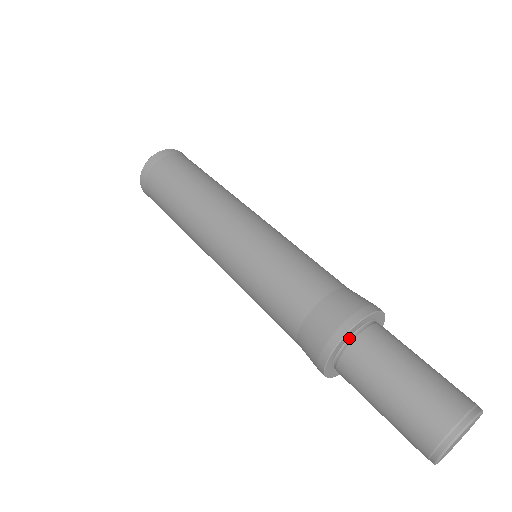
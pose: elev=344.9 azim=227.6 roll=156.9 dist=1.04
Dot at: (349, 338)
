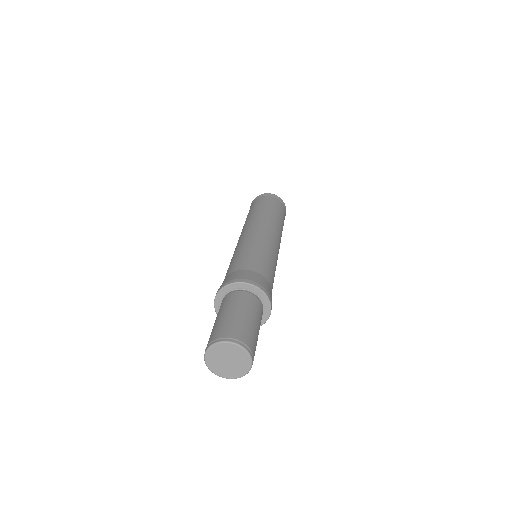
Dot at: (226, 294)
